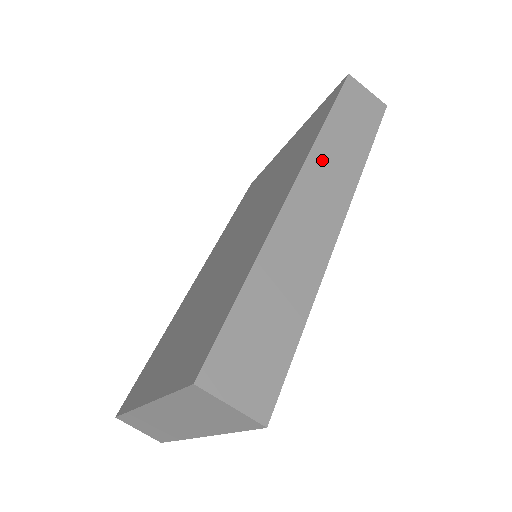
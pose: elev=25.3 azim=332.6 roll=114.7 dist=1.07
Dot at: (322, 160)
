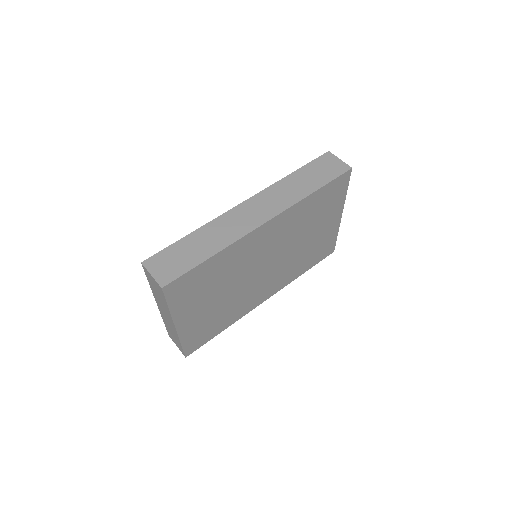
Dot at: (273, 192)
